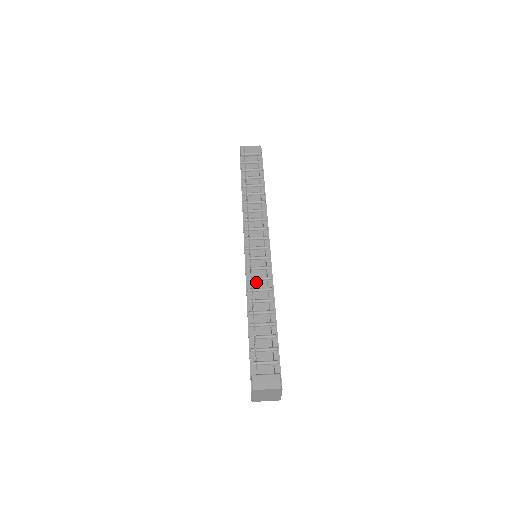
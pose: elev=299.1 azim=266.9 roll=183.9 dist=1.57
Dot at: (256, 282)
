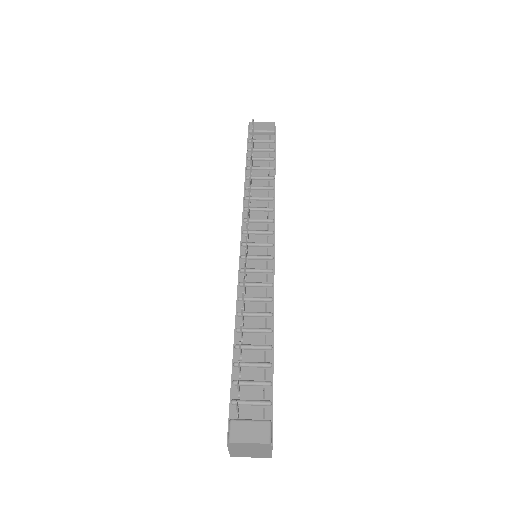
Dot at: (251, 289)
